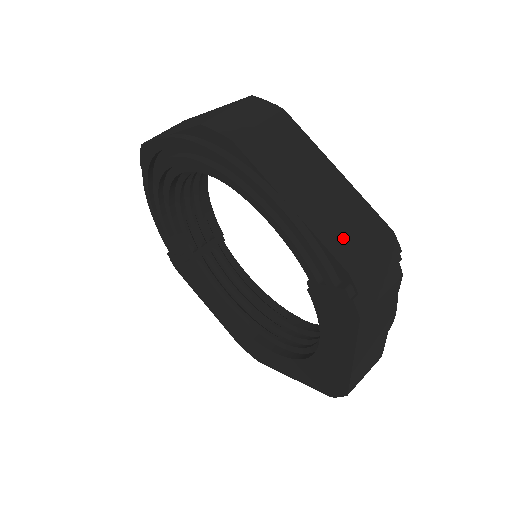
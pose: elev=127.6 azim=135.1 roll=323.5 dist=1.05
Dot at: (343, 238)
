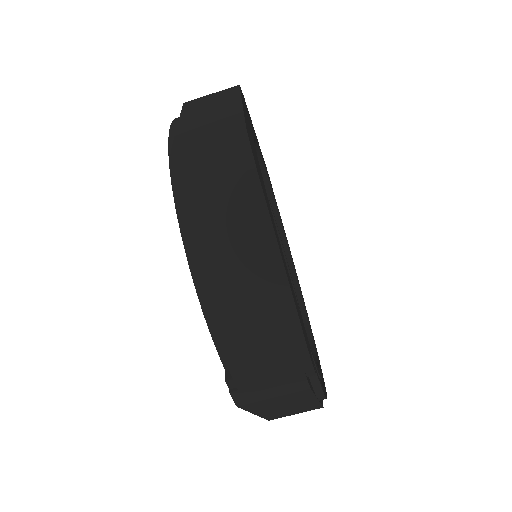
Dot at: (244, 336)
